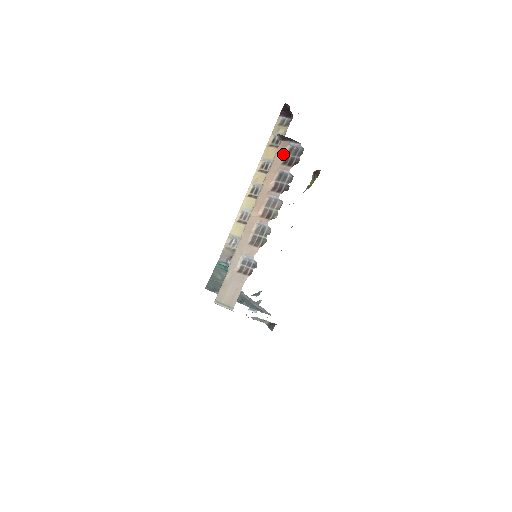
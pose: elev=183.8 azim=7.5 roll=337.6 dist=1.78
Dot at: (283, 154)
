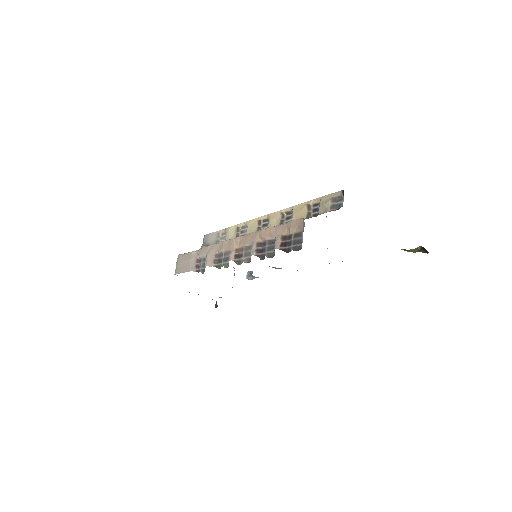
Dot at: (292, 230)
